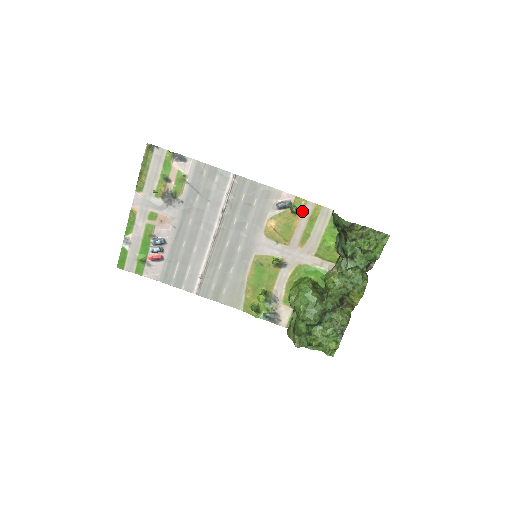
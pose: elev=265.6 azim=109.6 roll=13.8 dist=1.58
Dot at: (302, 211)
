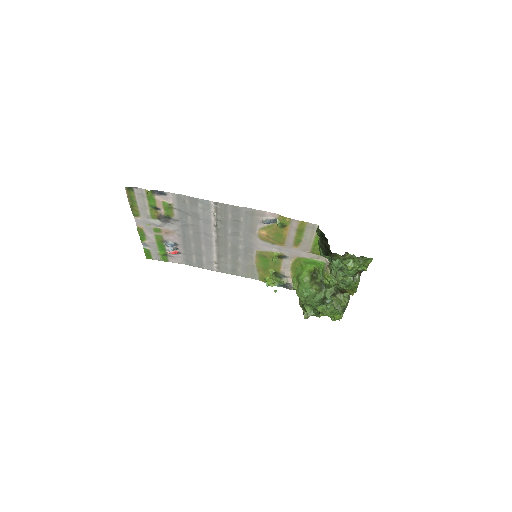
Dot at: (288, 225)
